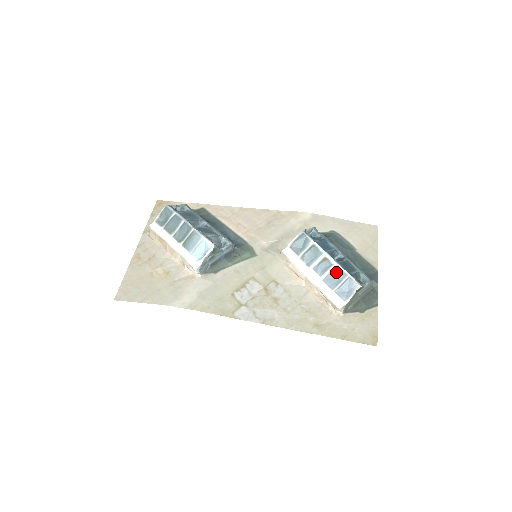
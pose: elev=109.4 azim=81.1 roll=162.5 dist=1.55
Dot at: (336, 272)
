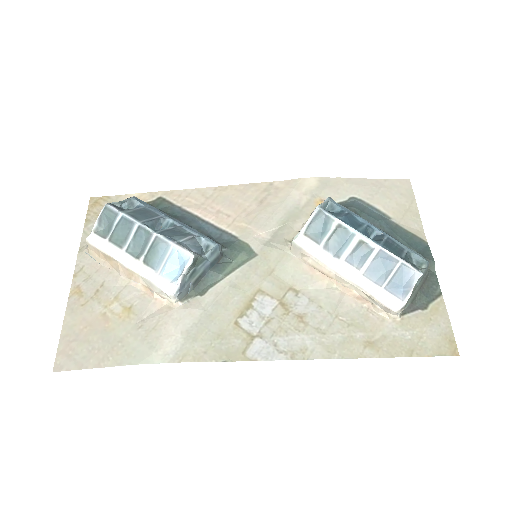
Dot at: (381, 259)
